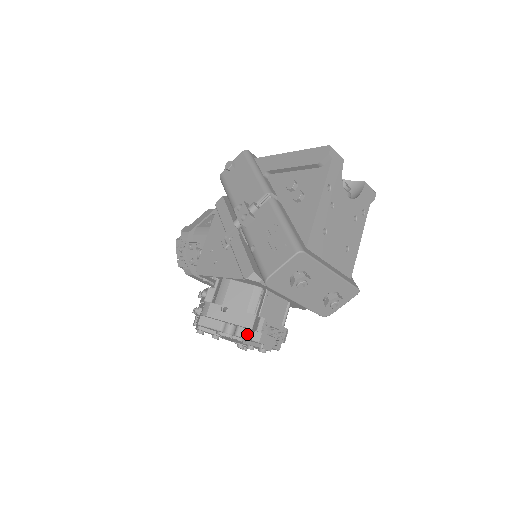
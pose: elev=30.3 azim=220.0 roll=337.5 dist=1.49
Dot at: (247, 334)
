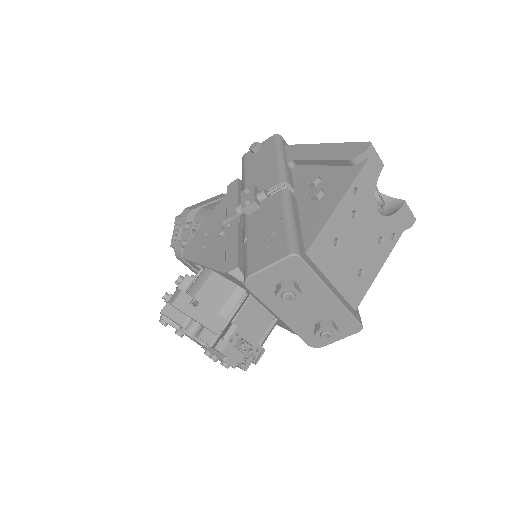
Dot at: (211, 339)
